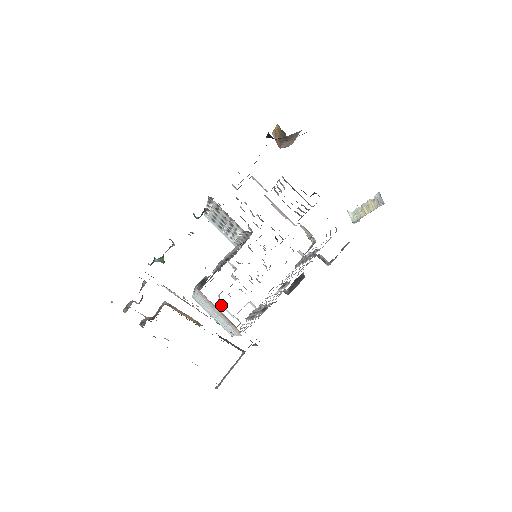
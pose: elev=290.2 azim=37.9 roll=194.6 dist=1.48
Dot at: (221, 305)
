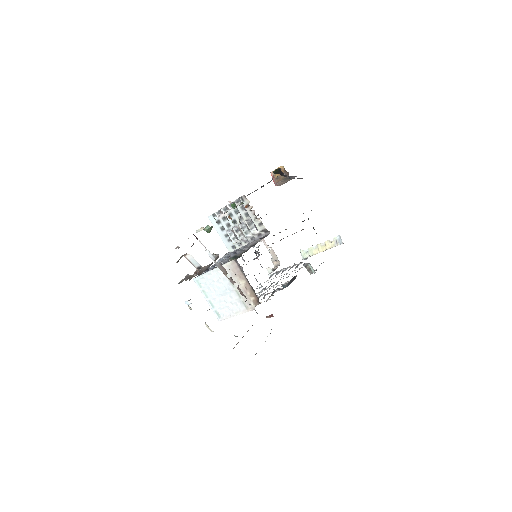
Dot at: occluded
